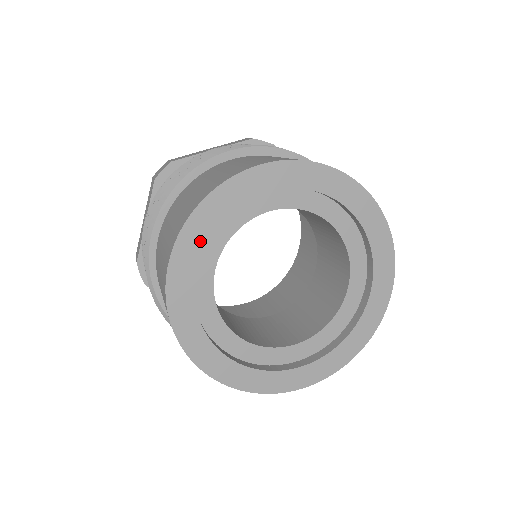
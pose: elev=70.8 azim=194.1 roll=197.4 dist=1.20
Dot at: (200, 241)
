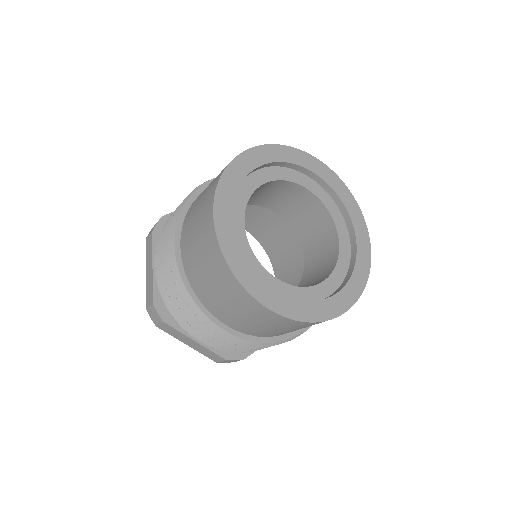
Dot at: (230, 199)
